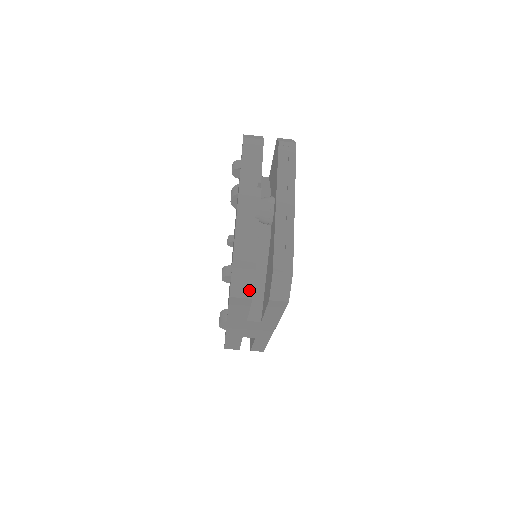
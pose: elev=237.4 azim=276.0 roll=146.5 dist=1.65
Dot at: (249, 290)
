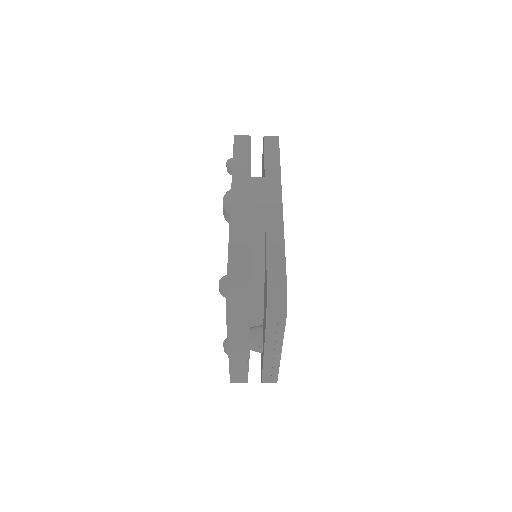
Dot at: occluded
